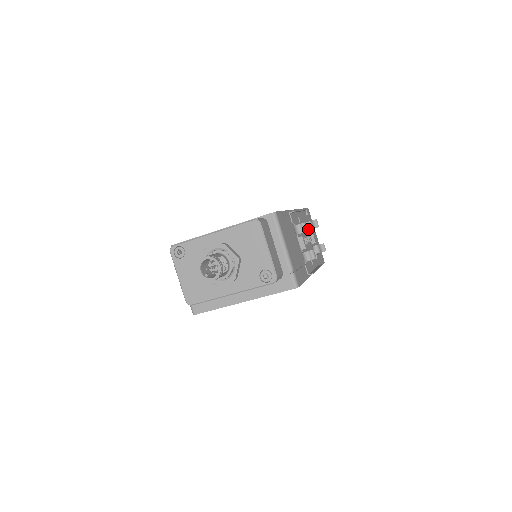
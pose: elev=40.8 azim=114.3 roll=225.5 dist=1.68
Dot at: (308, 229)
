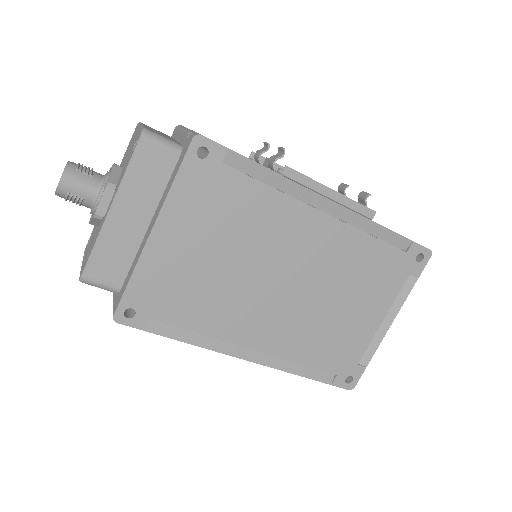
Dot at: (267, 143)
